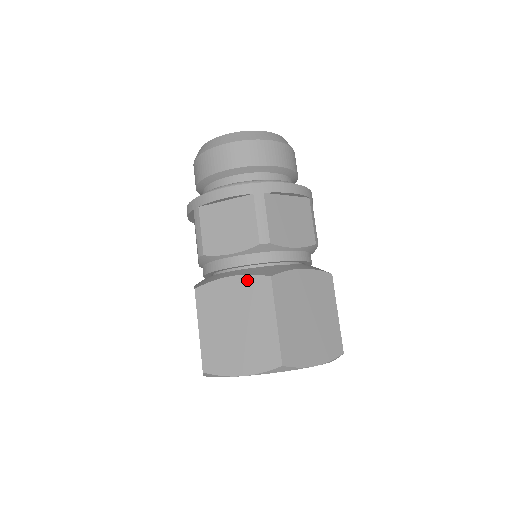
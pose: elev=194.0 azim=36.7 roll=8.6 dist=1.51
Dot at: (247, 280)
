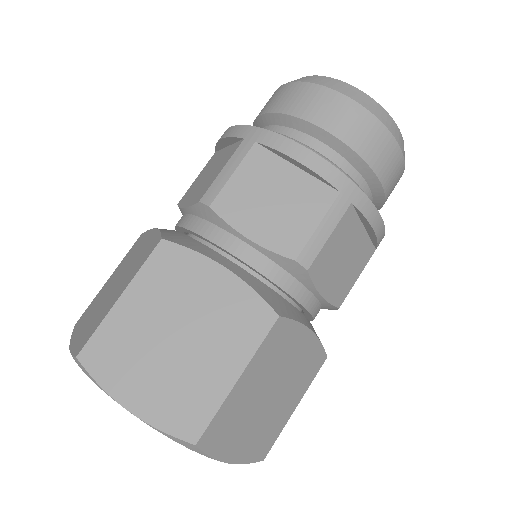
Dot at: (243, 292)
